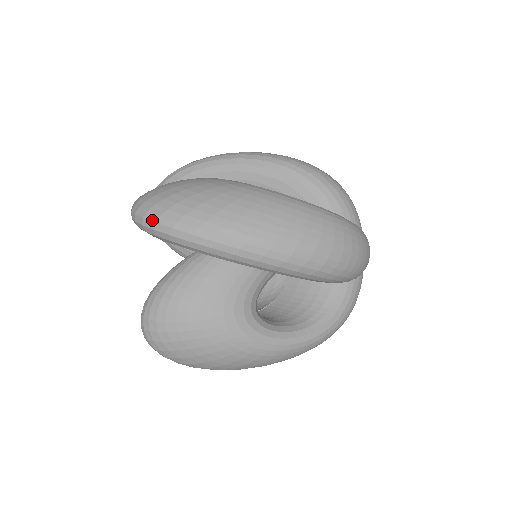
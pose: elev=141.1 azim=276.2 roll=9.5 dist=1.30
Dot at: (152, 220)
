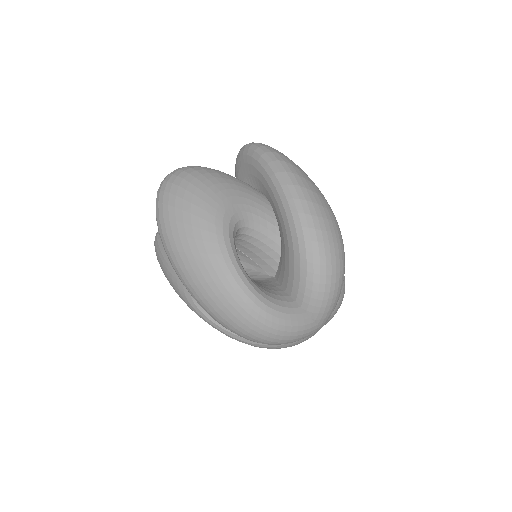
Dot at: (156, 200)
